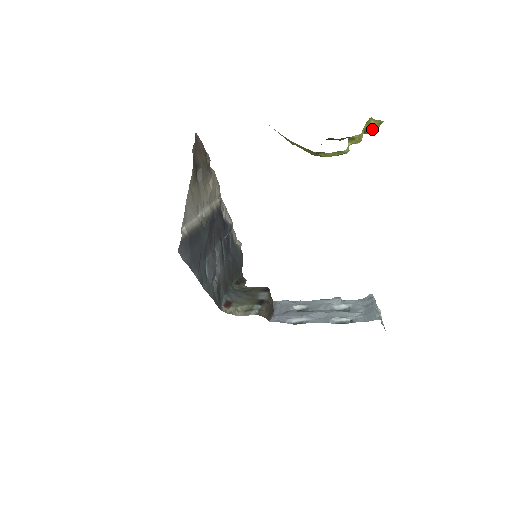
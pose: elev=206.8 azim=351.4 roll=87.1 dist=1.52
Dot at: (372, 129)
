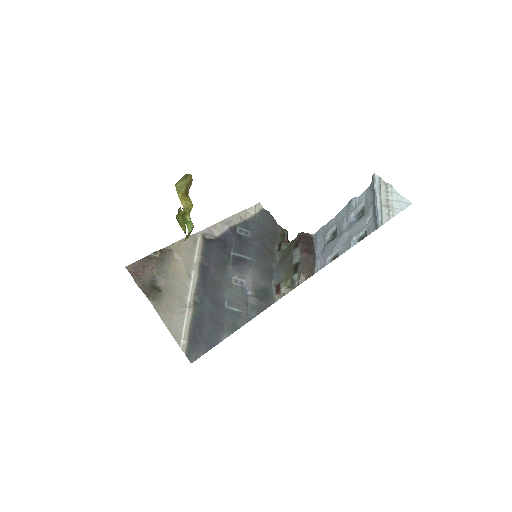
Dot at: (188, 183)
